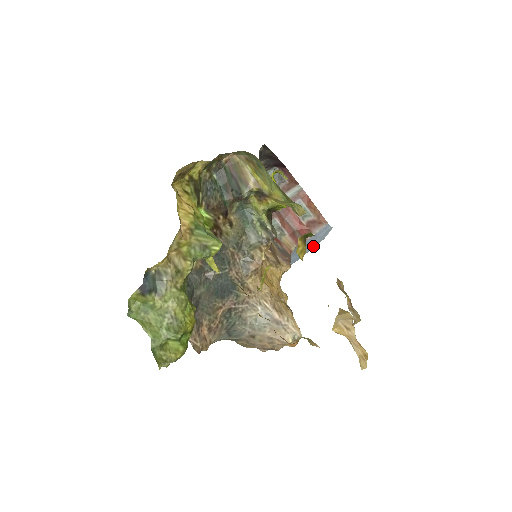
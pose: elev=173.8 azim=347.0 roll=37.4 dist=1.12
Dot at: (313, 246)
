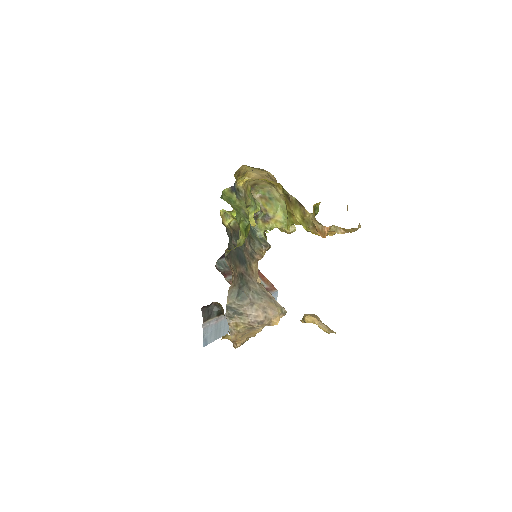
Dot at: occluded
